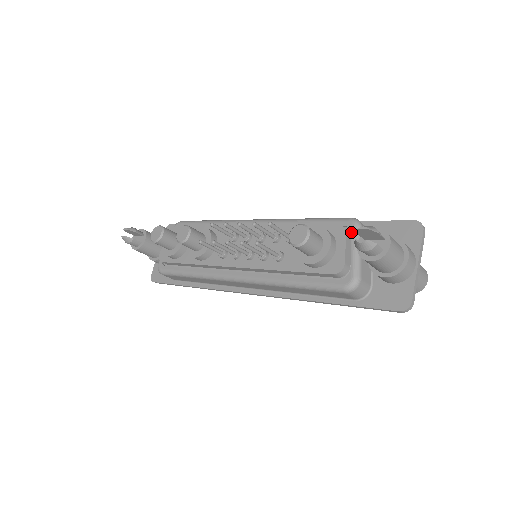
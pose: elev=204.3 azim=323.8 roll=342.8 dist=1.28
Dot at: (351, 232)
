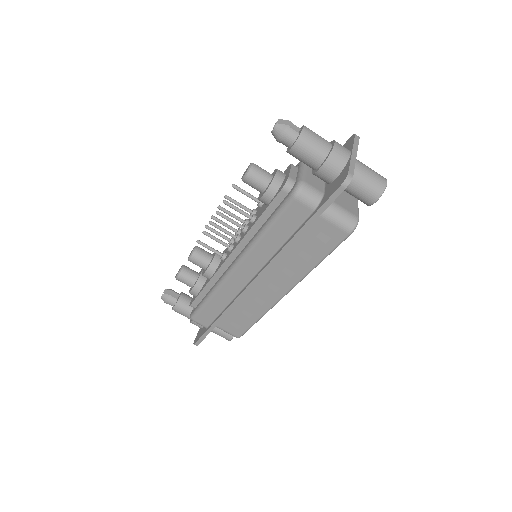
Dot at: (298, 166)
